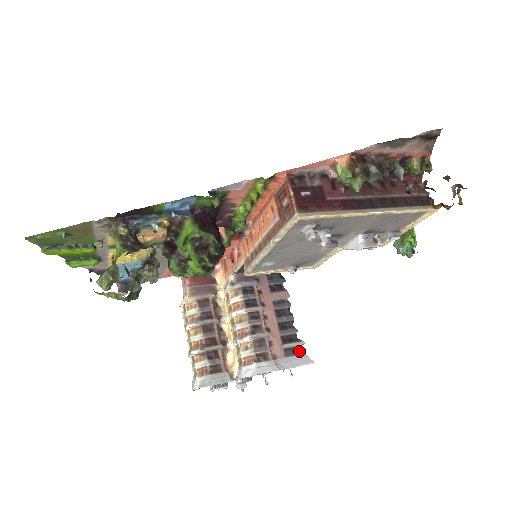
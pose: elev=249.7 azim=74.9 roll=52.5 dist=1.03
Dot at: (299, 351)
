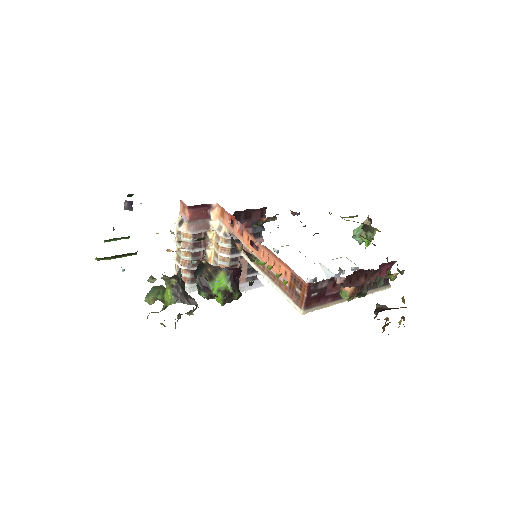
Dot at: (256, 277)
